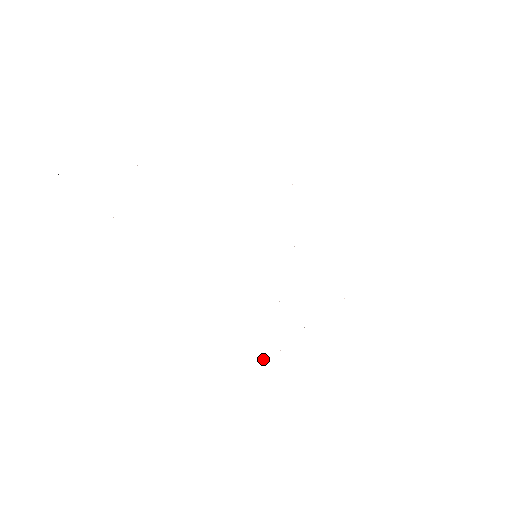
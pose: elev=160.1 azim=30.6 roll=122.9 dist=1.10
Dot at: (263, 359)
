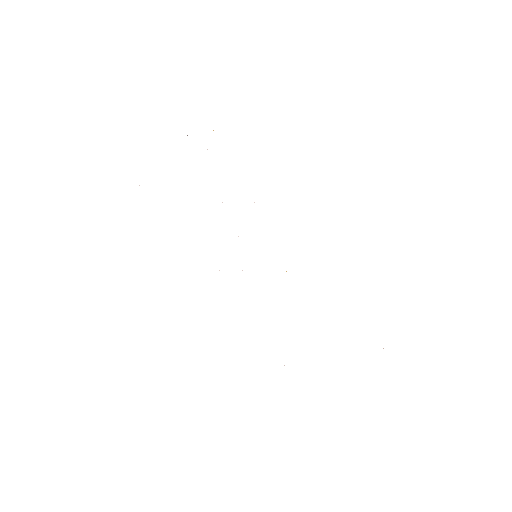
Dot at: occluded
